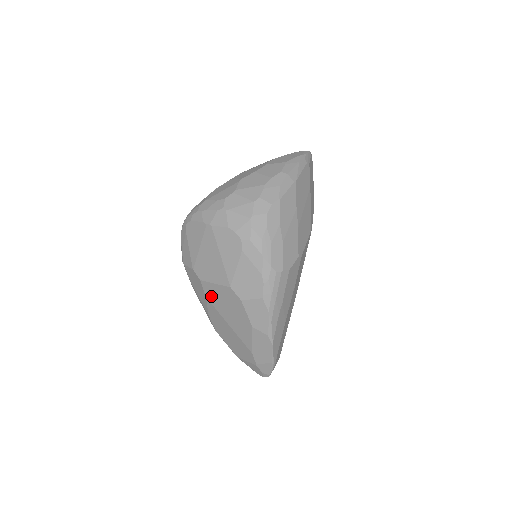
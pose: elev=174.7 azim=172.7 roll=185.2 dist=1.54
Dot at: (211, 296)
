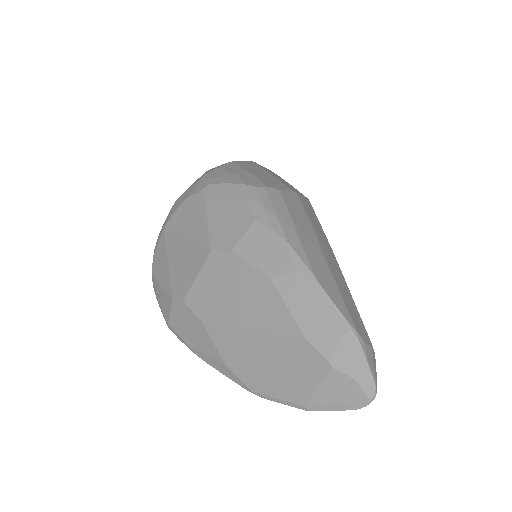
Dot at: (205, 309)
